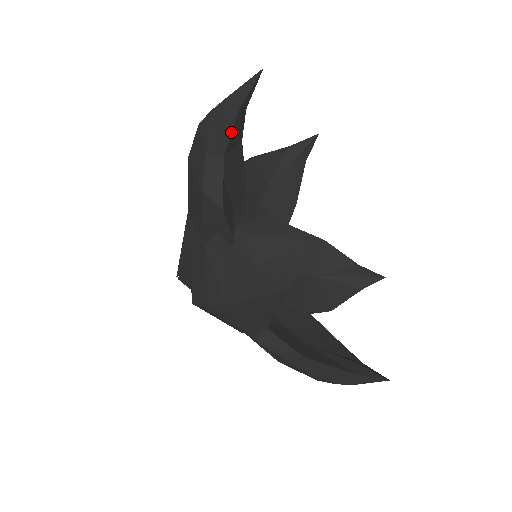
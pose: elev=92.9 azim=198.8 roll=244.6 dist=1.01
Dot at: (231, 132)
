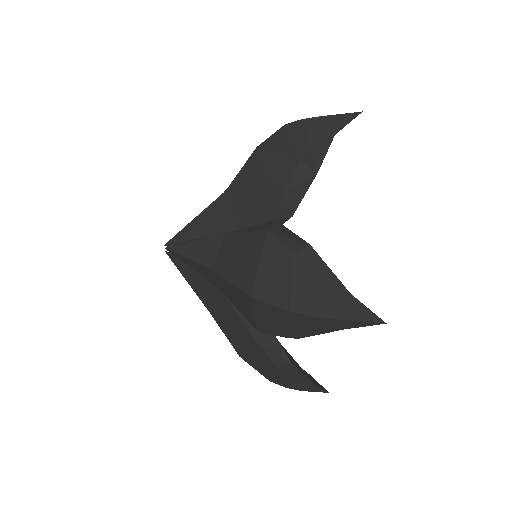
Dot at: (326, 153)
